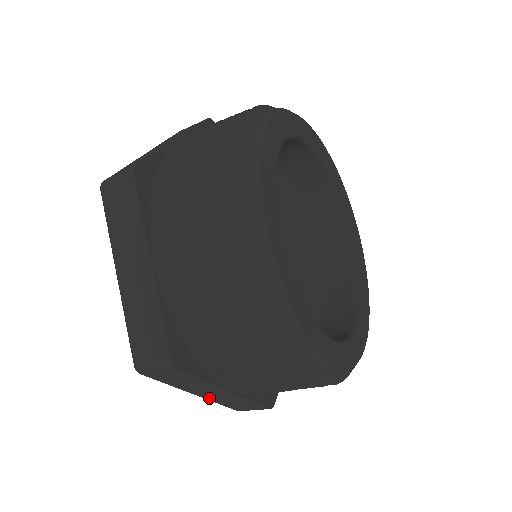
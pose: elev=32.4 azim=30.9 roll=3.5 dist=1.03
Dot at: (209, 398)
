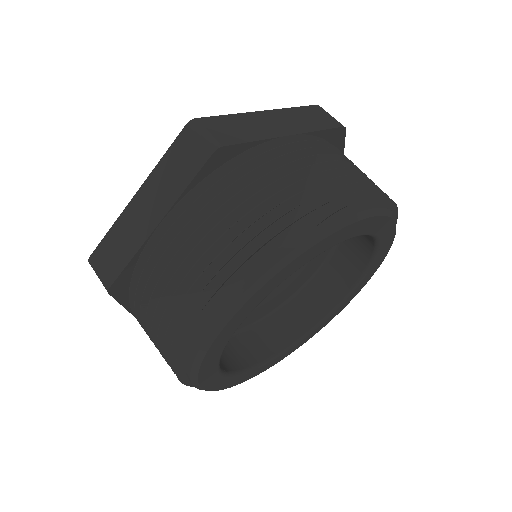
Dot at: occluded
